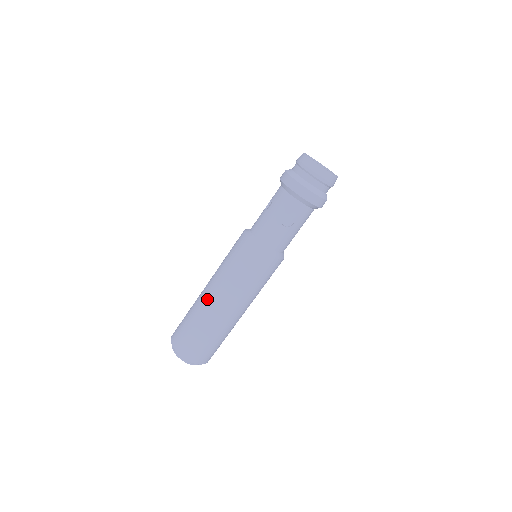
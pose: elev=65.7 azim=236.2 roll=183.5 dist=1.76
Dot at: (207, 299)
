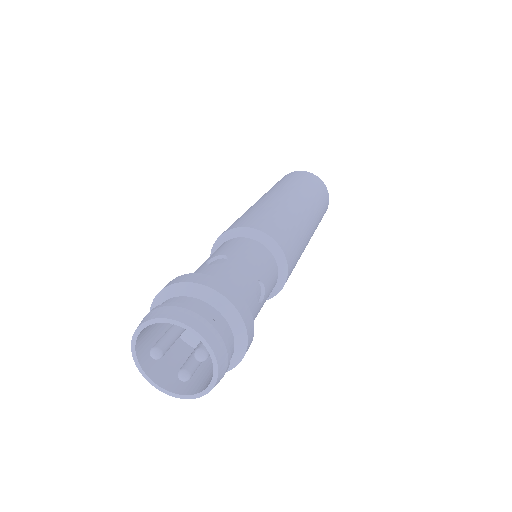
Dot at: occluded
